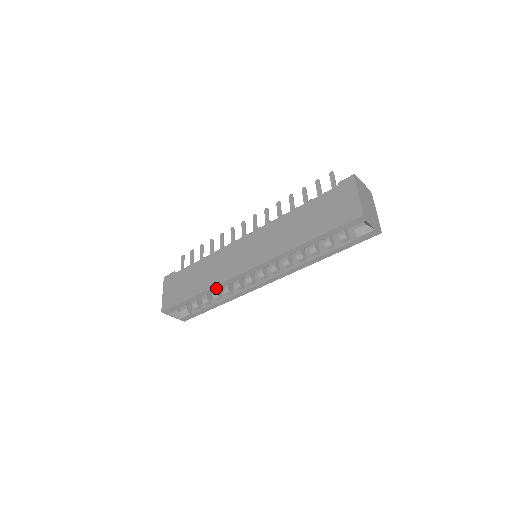
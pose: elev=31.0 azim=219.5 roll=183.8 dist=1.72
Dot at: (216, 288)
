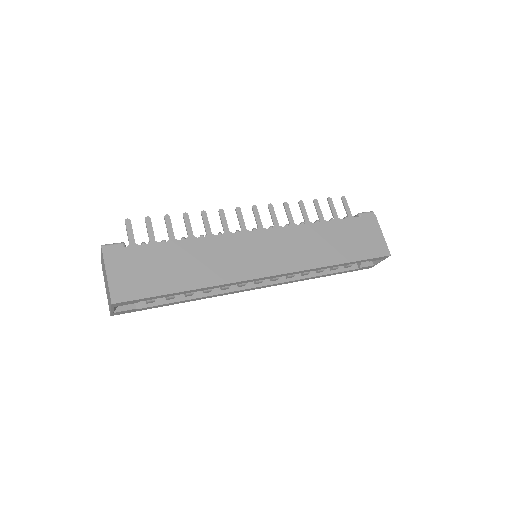
Dot at: (217, 286)
